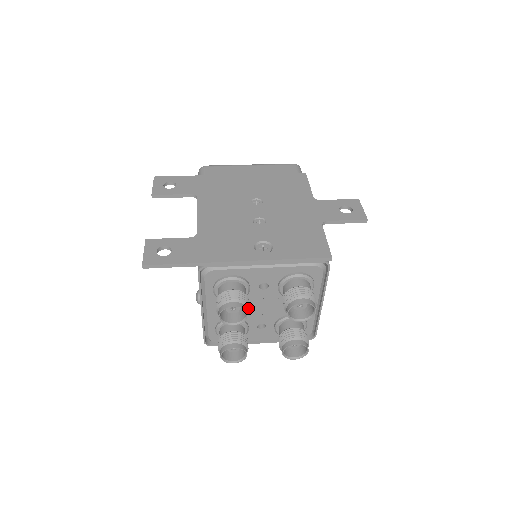
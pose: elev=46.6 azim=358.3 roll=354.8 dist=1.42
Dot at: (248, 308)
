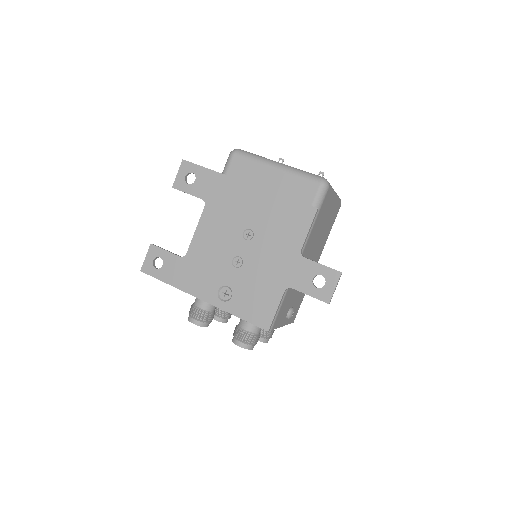
Dot at: (209, 322)
